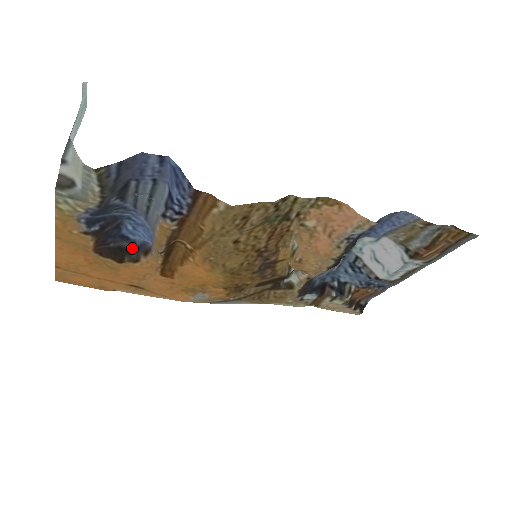
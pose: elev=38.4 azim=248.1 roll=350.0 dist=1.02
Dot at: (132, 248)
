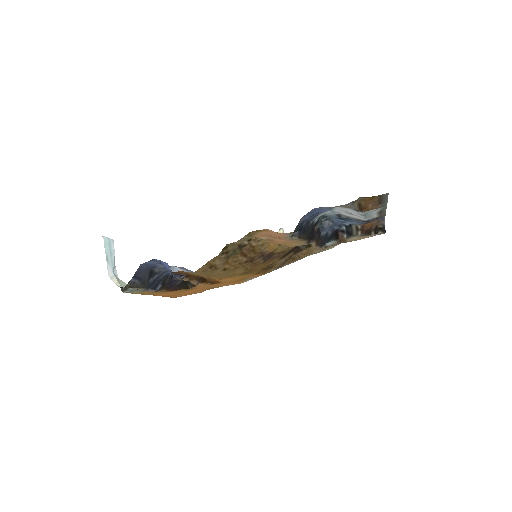
Dot at: occluded
